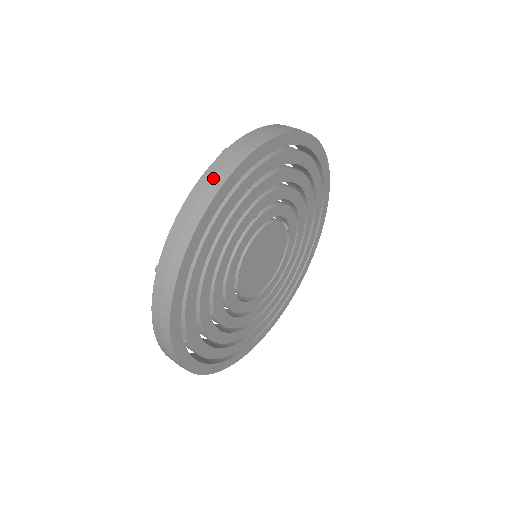
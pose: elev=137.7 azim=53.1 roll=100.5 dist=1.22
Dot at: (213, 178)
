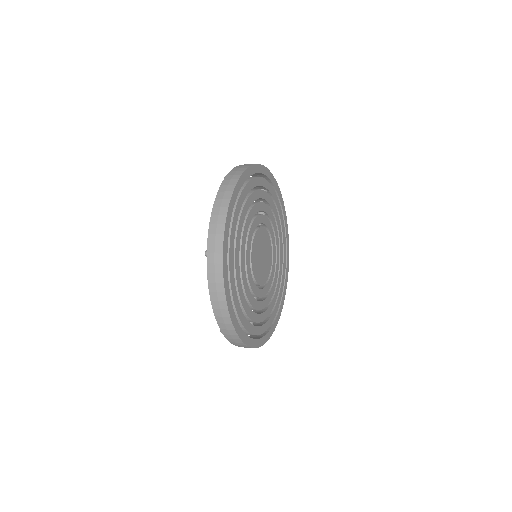
Dot at: occluded
